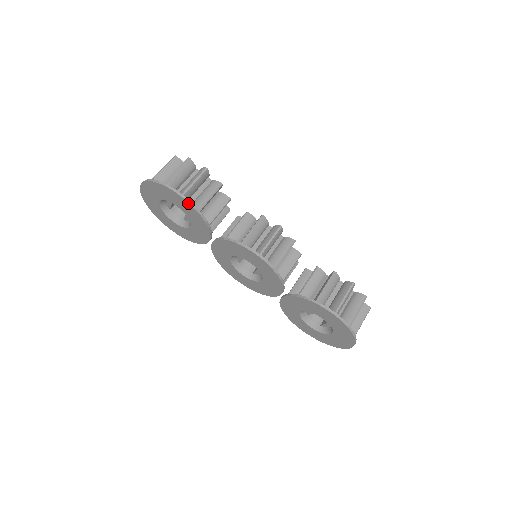
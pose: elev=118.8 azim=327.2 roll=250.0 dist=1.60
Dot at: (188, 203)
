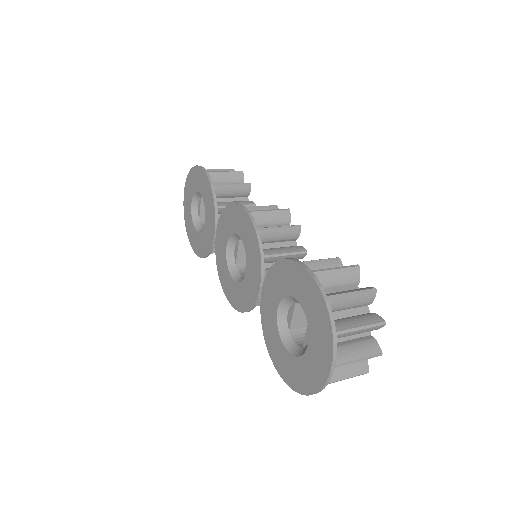
Dot at: (205, 174)
